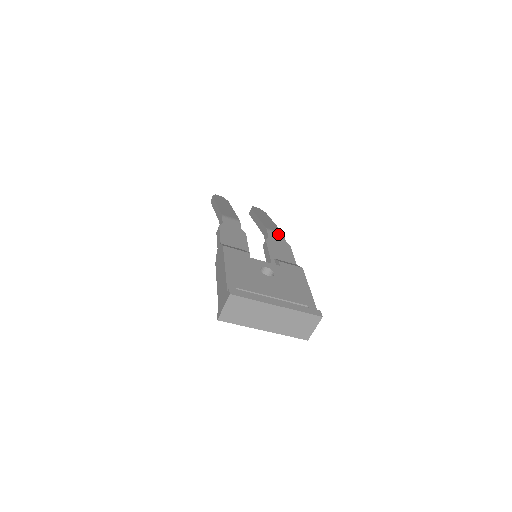
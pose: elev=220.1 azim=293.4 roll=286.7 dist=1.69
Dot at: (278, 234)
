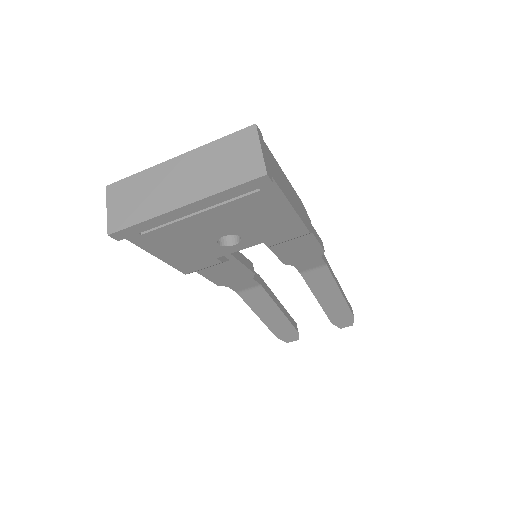
Dot at: occluded
